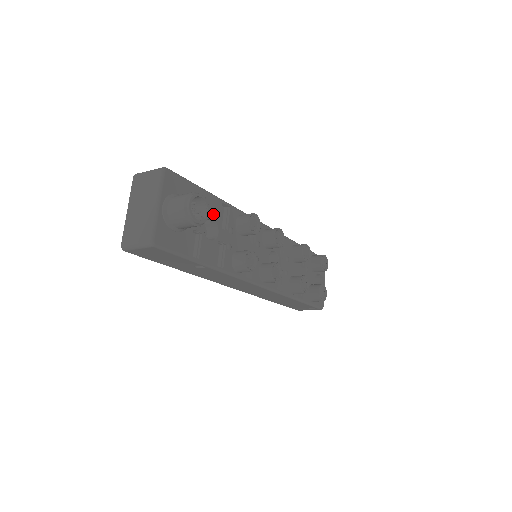
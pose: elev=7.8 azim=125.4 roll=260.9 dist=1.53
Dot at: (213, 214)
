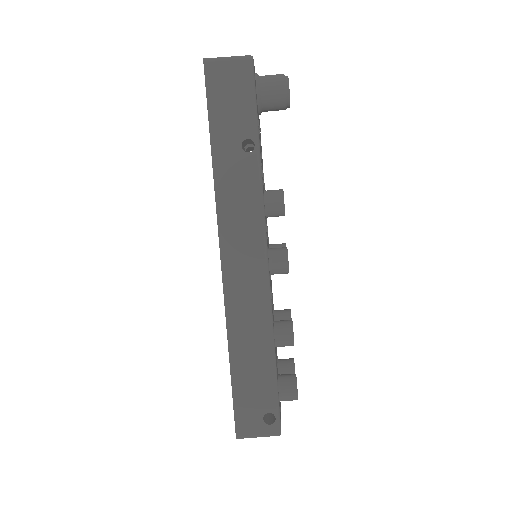
Dot at: (261, 153)
